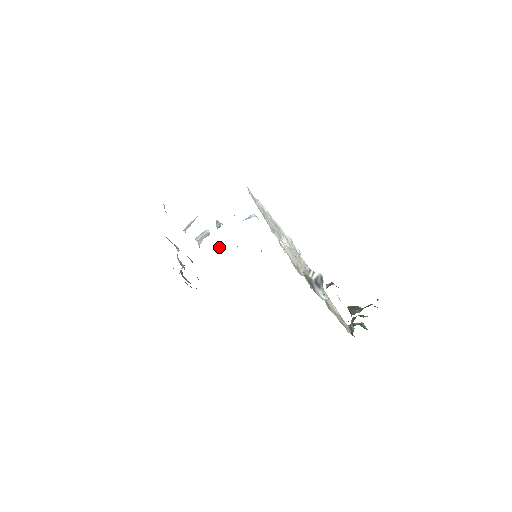
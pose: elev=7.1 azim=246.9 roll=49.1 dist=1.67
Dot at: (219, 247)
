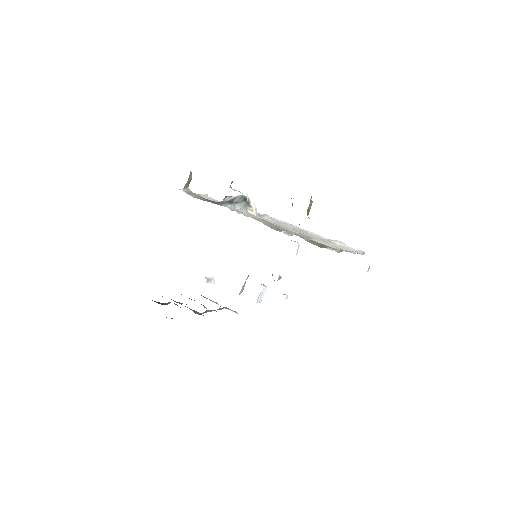
Dot at: occluded
